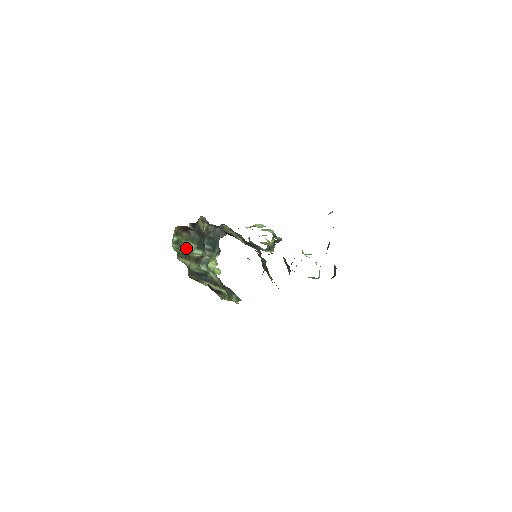
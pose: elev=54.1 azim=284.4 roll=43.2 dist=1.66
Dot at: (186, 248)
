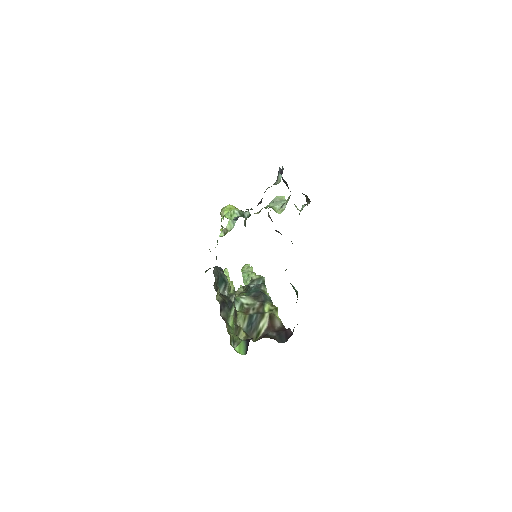
Dot at: (231, 327)
